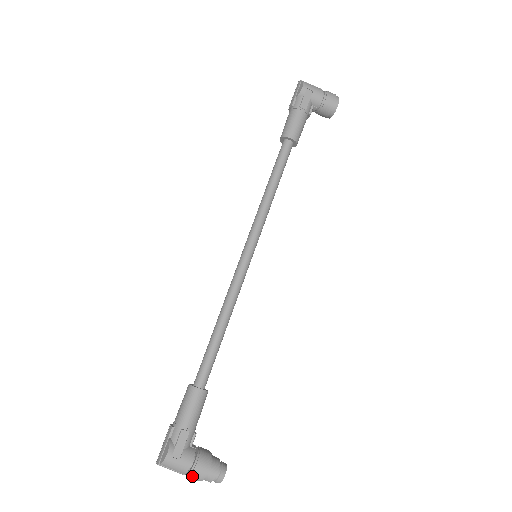
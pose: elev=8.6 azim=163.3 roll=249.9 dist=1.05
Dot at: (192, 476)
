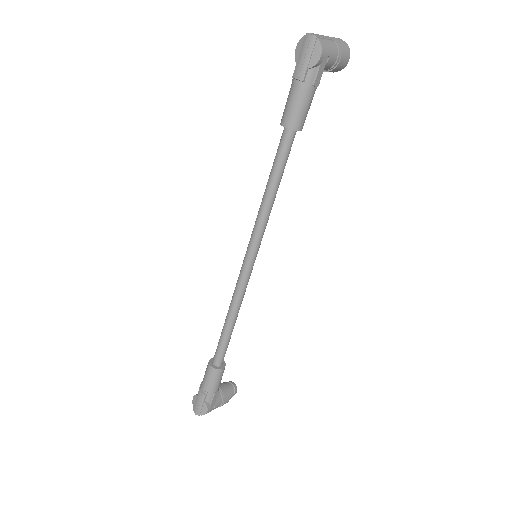
Dot at: (220, 406)
